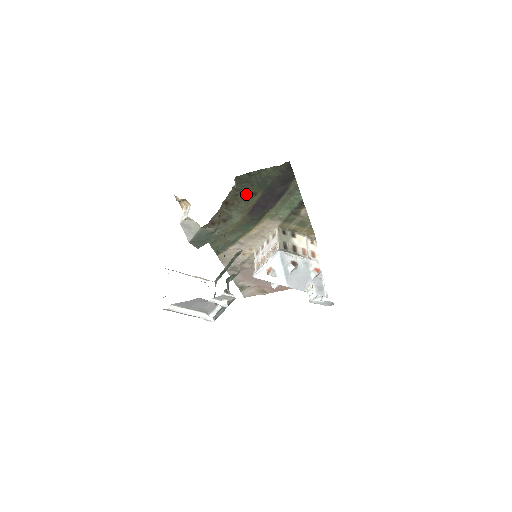
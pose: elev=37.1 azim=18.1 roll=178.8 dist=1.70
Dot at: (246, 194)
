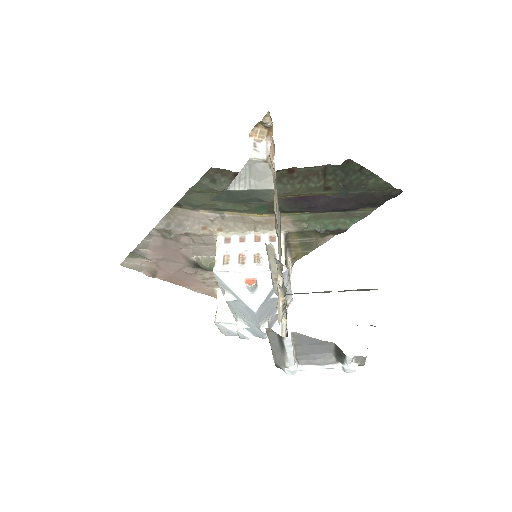
Dot at: (322, 181)
